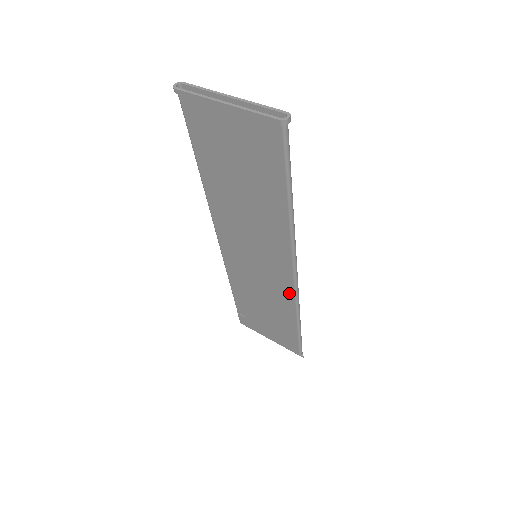
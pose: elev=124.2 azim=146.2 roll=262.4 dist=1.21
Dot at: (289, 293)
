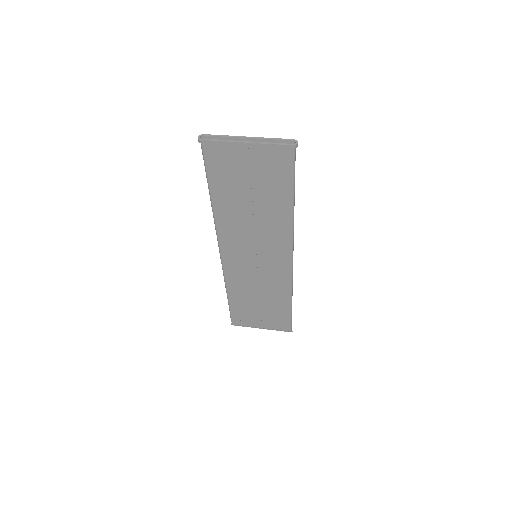
Dot at: (286, 277)
